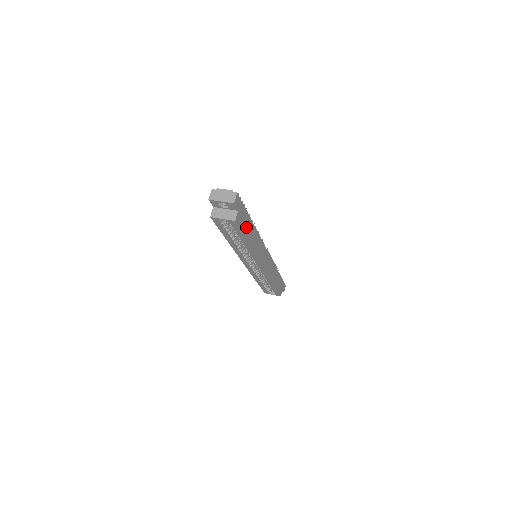
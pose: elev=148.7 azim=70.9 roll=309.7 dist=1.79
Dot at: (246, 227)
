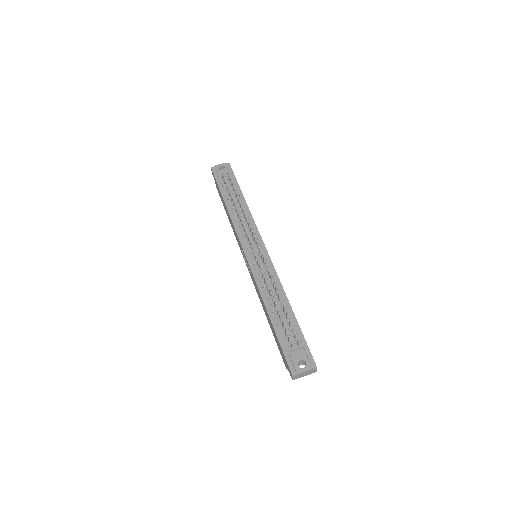
Dot at: occluded
